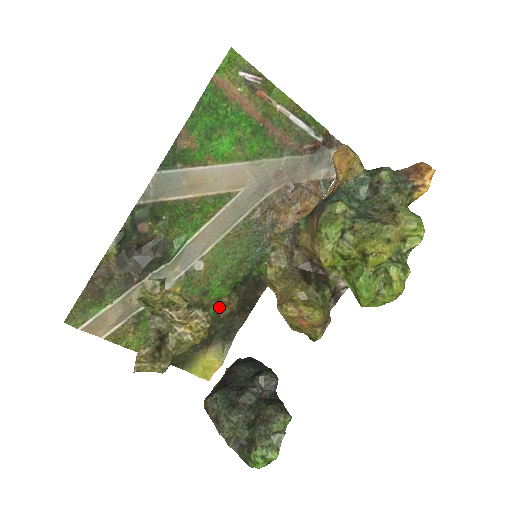
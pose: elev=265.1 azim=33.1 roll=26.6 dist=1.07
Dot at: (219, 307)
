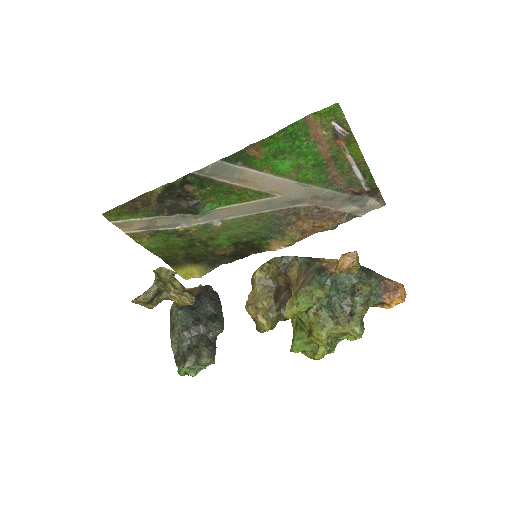
Dot at: (217, 249)
